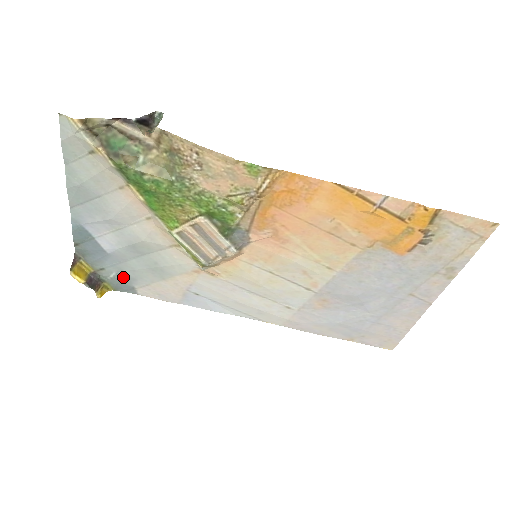
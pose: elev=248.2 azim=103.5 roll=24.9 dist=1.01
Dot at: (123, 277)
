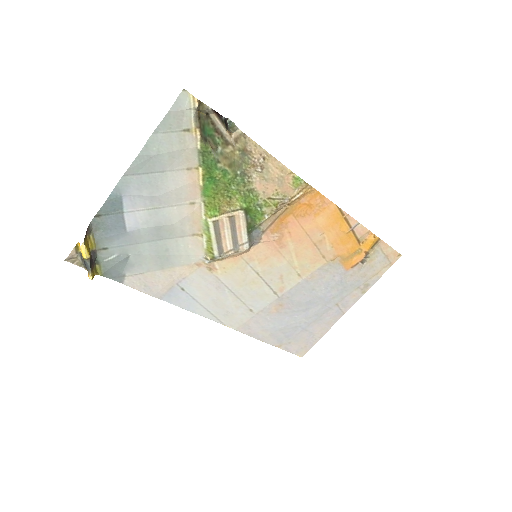
Dot at: (122, 261)
